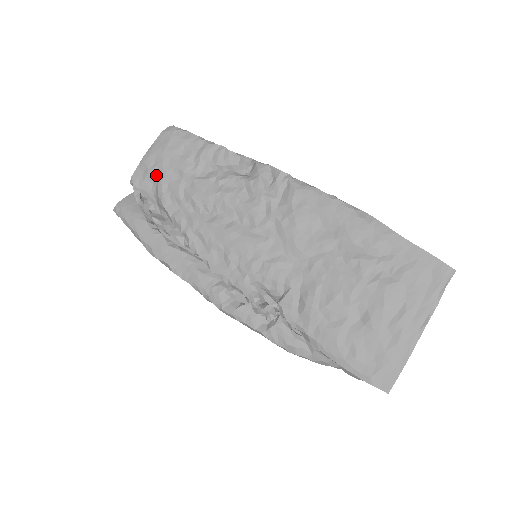
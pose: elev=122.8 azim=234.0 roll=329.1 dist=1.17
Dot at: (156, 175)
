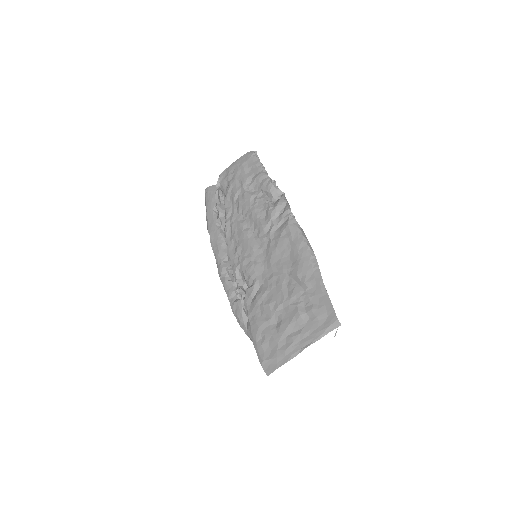
Dot at: (231, 179)
